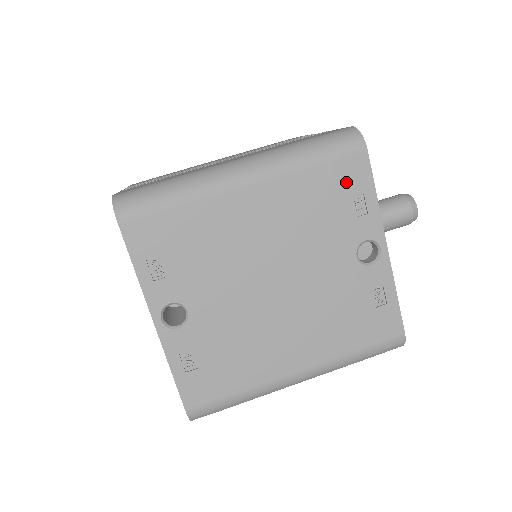
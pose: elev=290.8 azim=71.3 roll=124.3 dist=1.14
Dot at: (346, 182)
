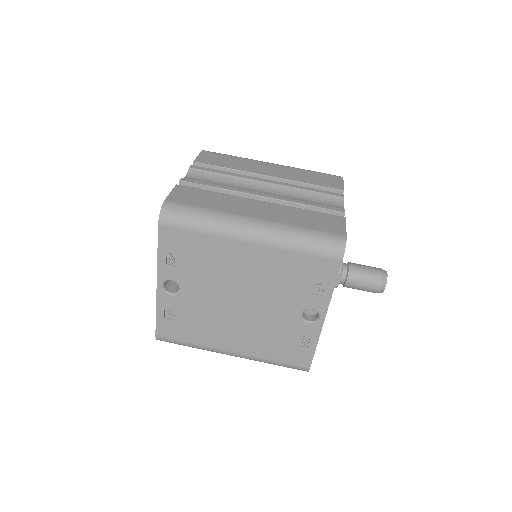
Dot at: (317, 272)
